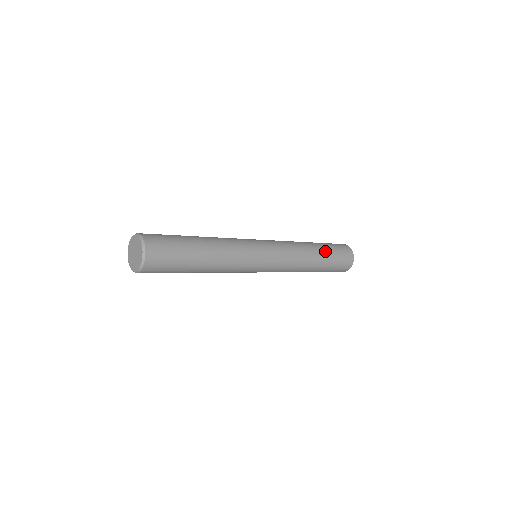
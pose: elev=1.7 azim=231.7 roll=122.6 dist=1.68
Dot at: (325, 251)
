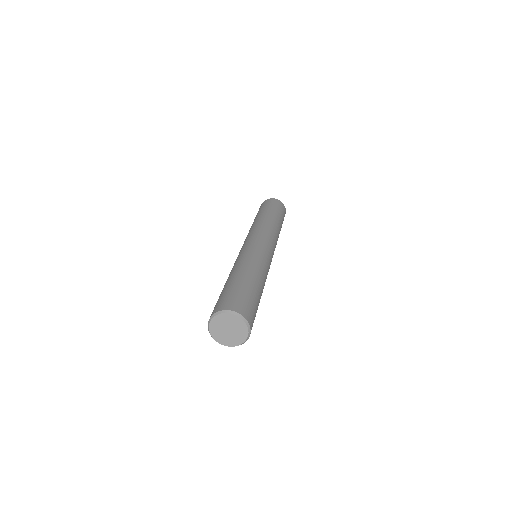
Dot at: occluded
